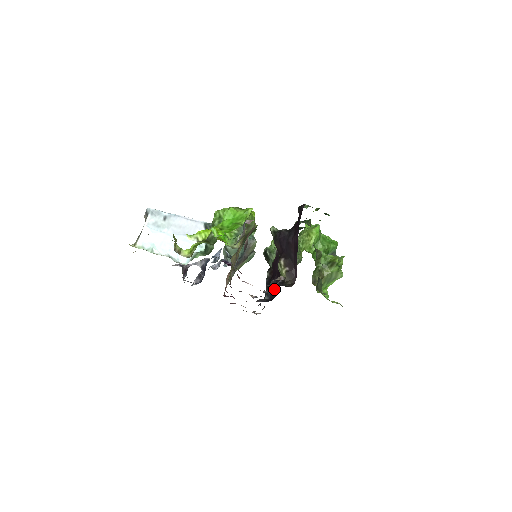
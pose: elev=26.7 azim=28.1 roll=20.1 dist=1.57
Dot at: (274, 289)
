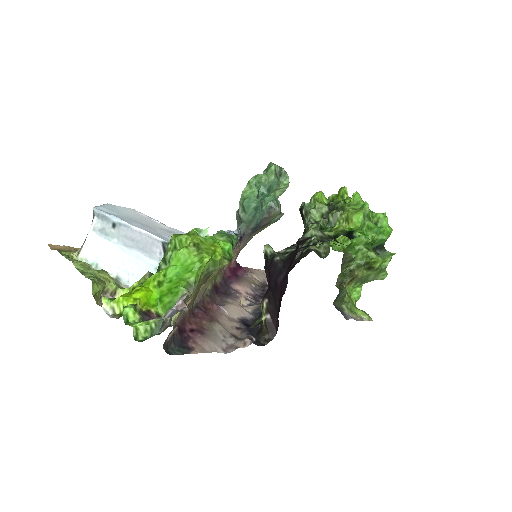
Dot at: occluded
